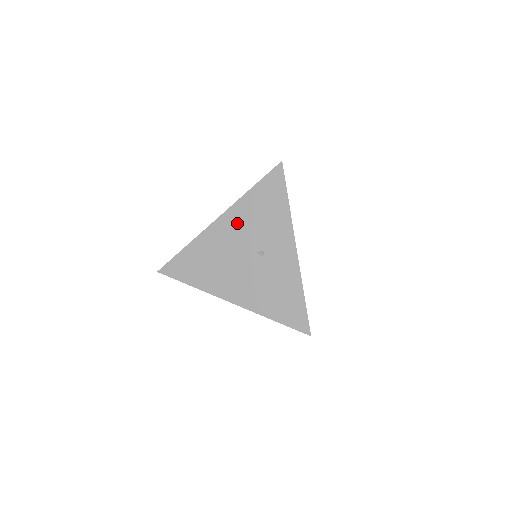
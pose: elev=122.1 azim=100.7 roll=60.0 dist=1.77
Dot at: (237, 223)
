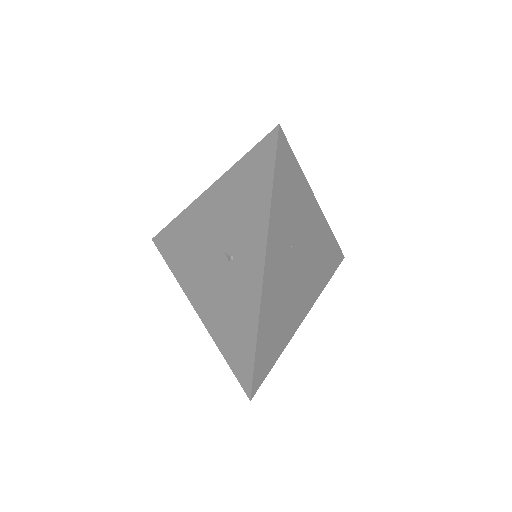
Dot at: (218, 205)
